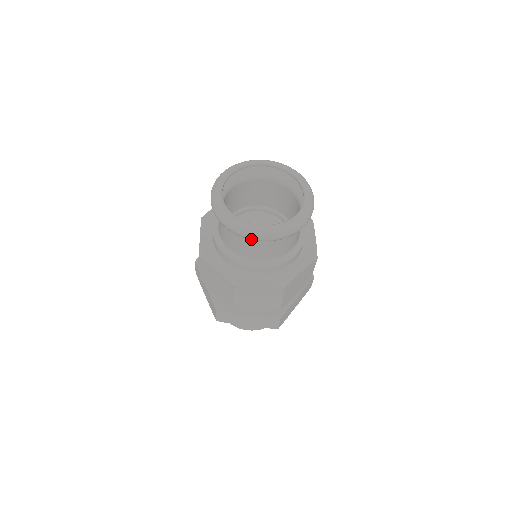
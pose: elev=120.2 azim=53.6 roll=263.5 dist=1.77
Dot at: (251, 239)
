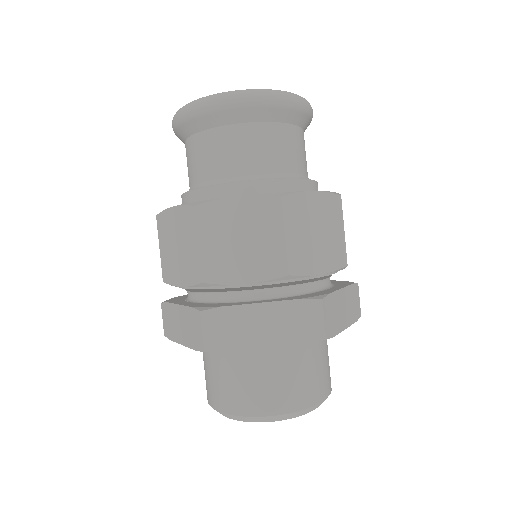
Dot at: (176, 125)
